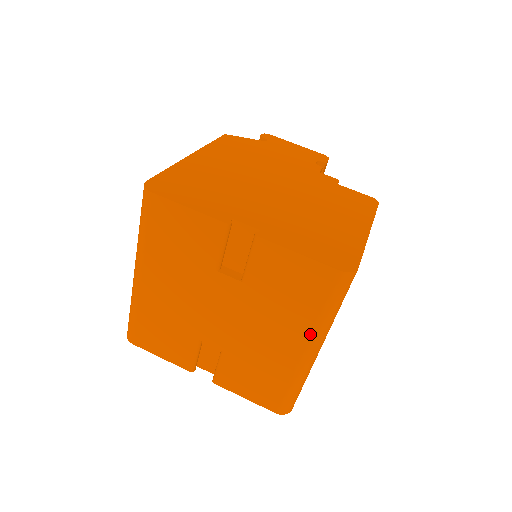
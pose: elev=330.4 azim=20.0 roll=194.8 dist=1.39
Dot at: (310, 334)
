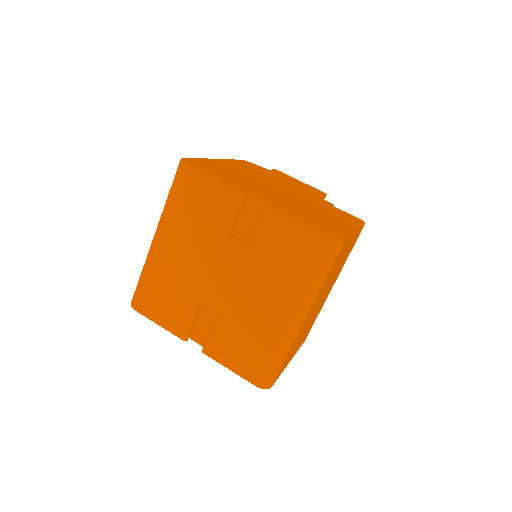
Dot at: (299, 298)
